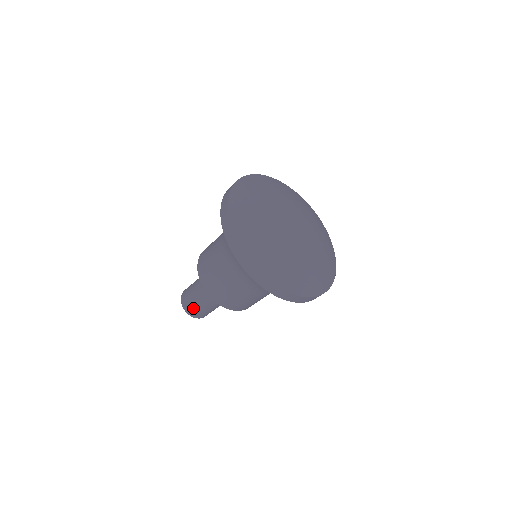
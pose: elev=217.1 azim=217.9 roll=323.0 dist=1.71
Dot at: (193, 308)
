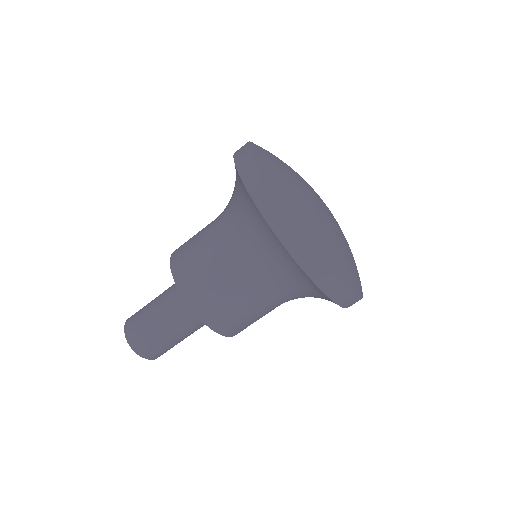
Dot at: (142, 334)
